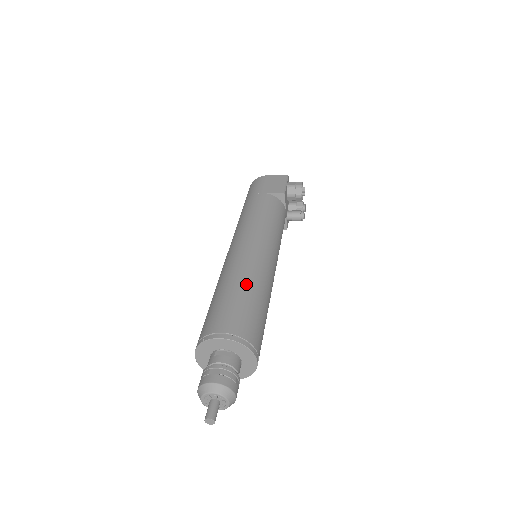
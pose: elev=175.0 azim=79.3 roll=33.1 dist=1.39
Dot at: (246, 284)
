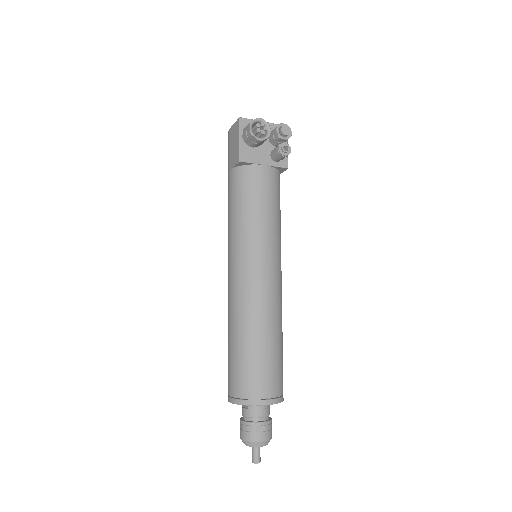
Dot at: (234, 331)
